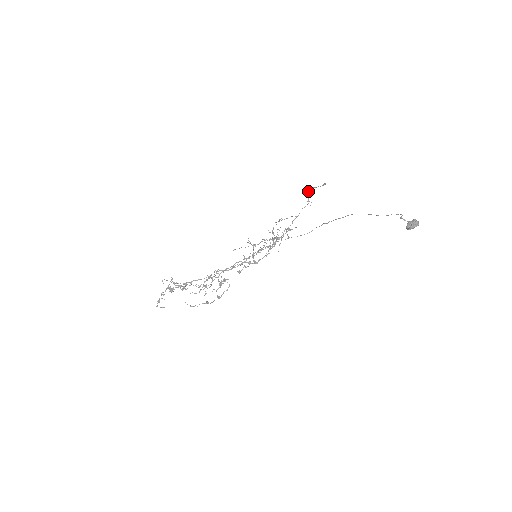
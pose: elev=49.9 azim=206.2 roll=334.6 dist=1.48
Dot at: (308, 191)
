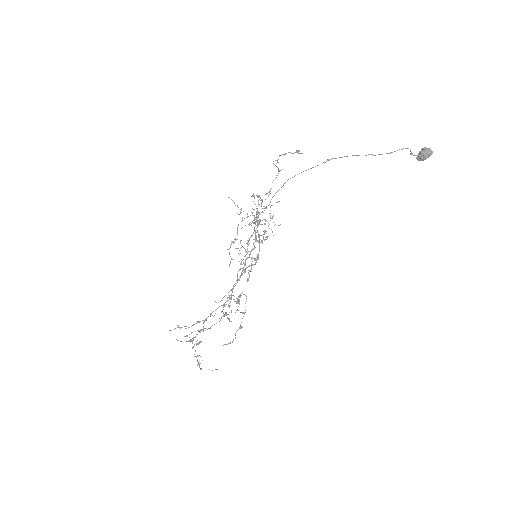
Dot at: occluded
